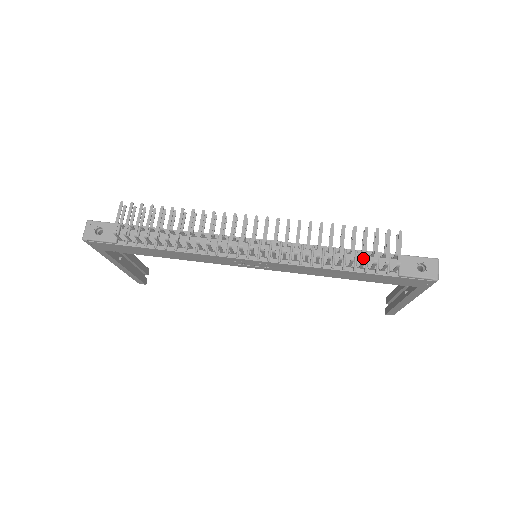
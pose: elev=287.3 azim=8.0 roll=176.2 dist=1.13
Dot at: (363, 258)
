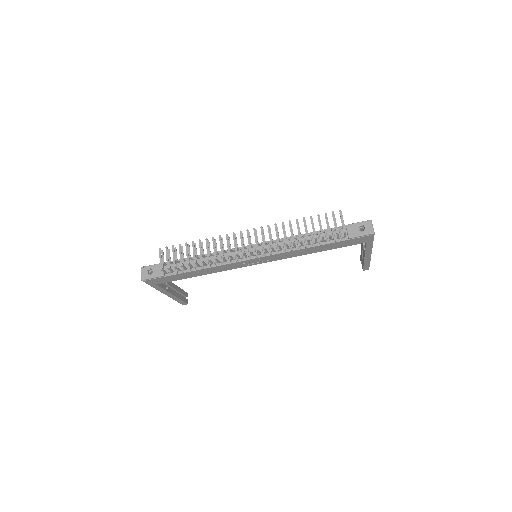
Dot at: (322, 234)
